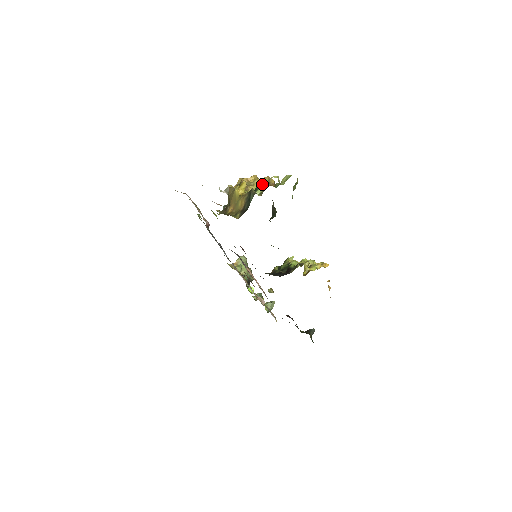
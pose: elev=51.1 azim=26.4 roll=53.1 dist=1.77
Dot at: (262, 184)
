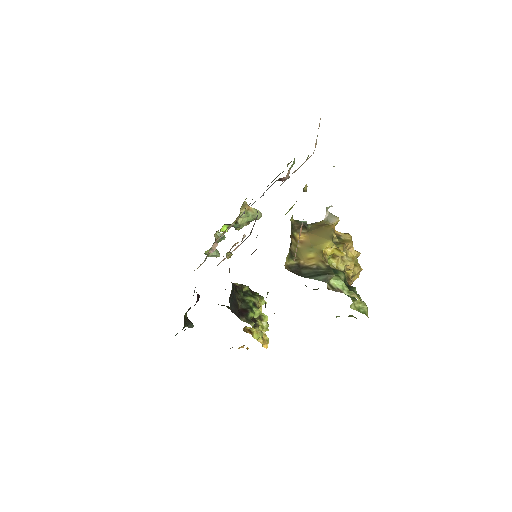
Dot at: occluded
